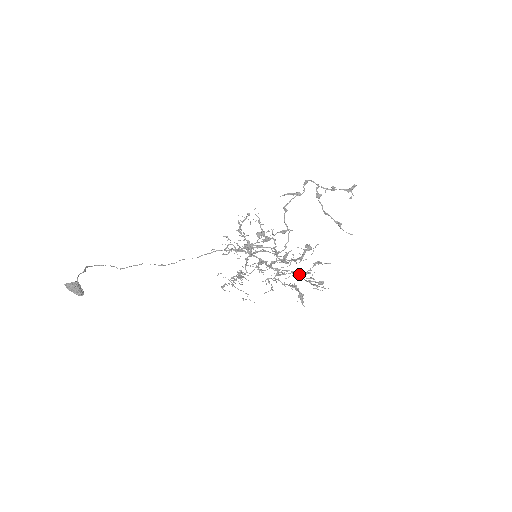
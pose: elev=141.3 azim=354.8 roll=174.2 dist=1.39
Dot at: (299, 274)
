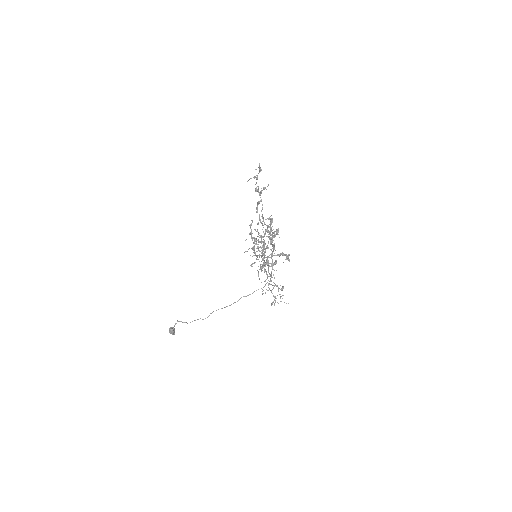
Dot at: occluded
